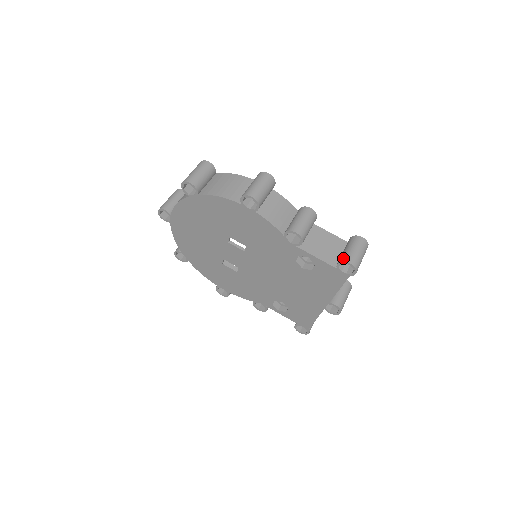
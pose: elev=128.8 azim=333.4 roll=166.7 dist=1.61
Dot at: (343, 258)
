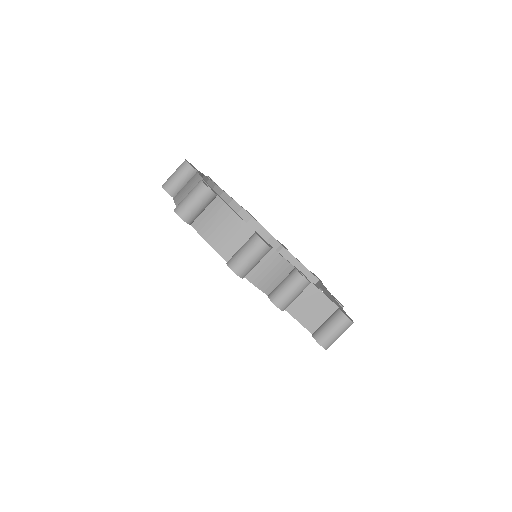
Dot at: (318, 336)
